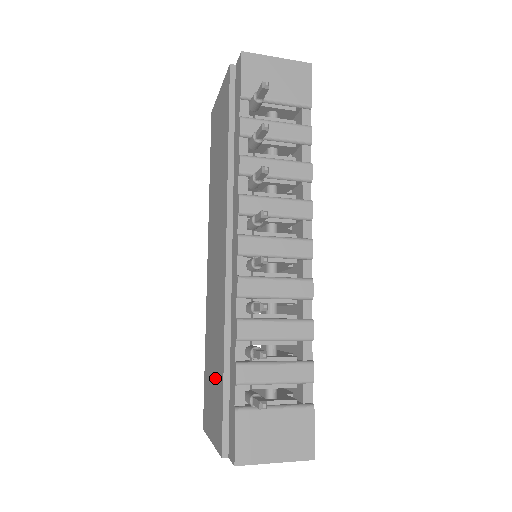
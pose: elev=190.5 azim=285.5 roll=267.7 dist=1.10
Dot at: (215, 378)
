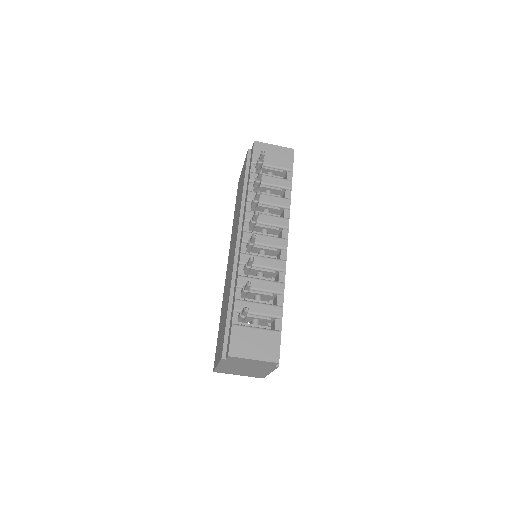
Dot at: (223, 323)
